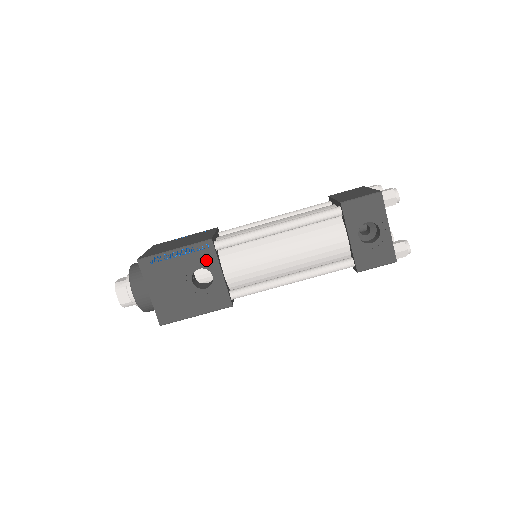
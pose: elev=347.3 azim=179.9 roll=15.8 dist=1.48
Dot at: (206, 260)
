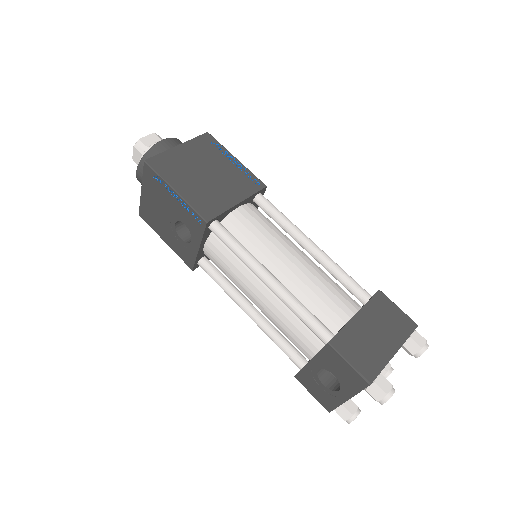
Dot at: (193, 227)
